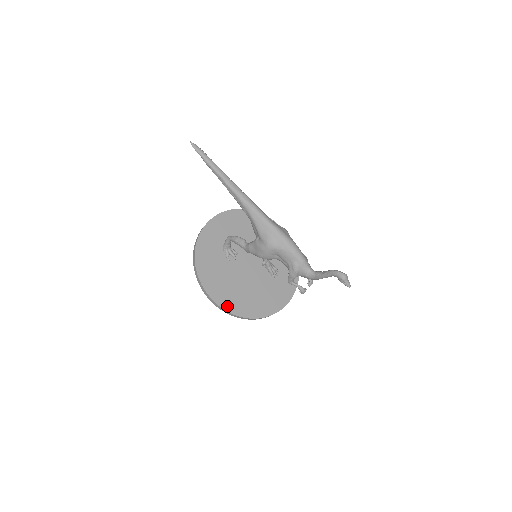
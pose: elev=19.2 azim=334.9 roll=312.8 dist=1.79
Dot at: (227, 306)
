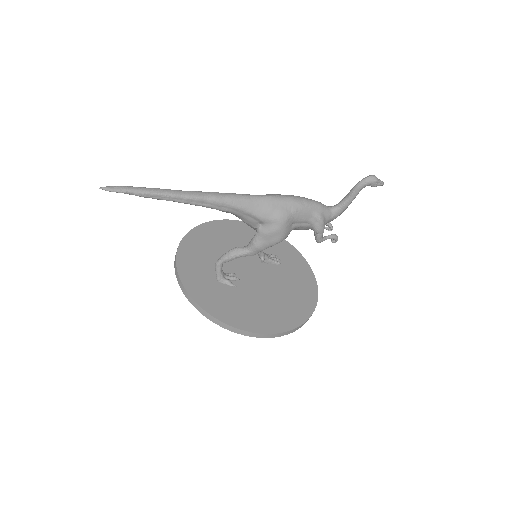
Dot at: (285, 326)
